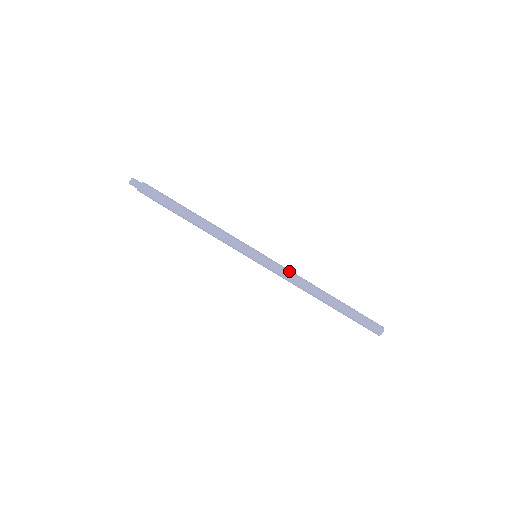
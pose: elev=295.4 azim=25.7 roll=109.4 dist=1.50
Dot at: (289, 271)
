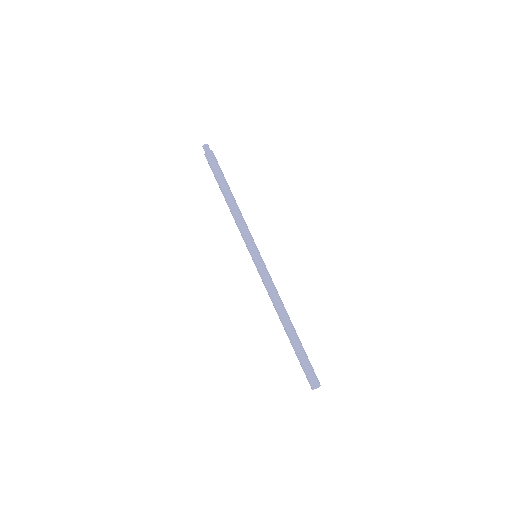
Dot at: occluded
